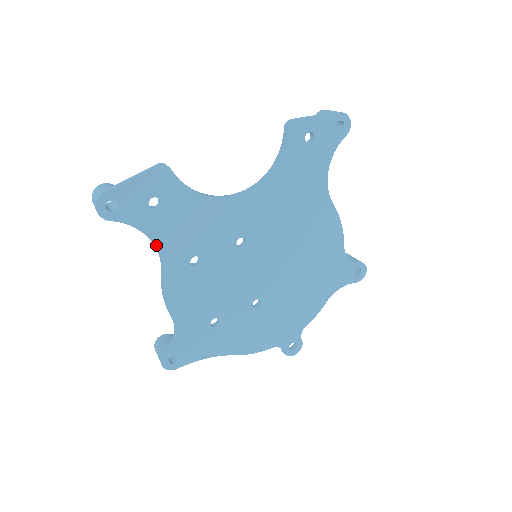
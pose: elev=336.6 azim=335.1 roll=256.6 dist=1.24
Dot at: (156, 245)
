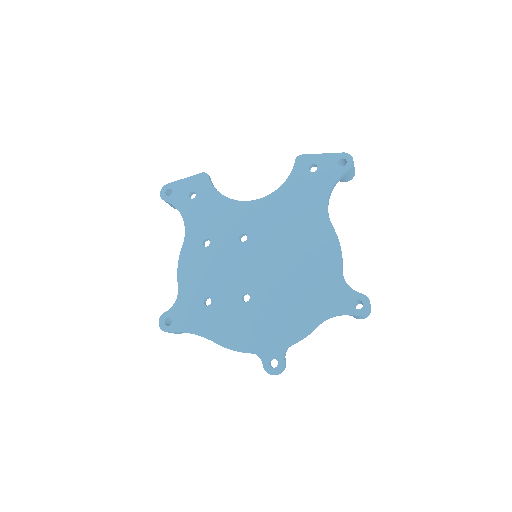
Dot at: (185, 223)
